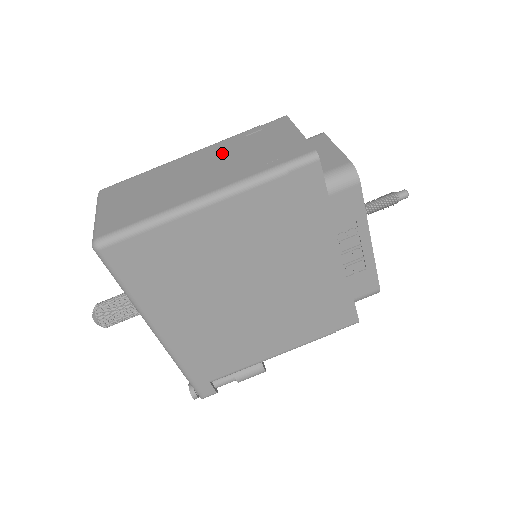
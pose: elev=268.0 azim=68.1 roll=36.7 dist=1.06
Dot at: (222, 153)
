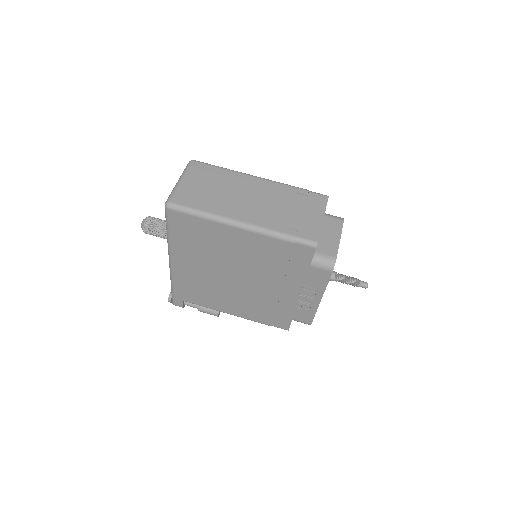
Dot at: (273, 195)
